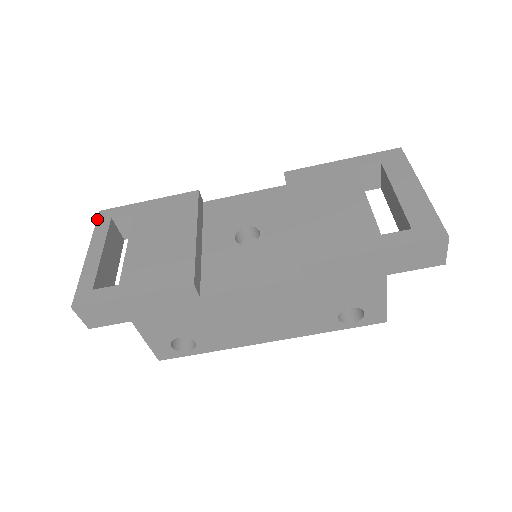
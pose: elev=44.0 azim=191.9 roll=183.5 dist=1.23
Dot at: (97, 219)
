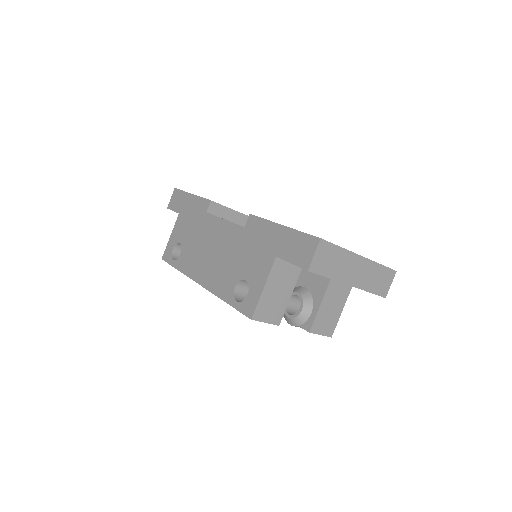
Dot at: occluded
